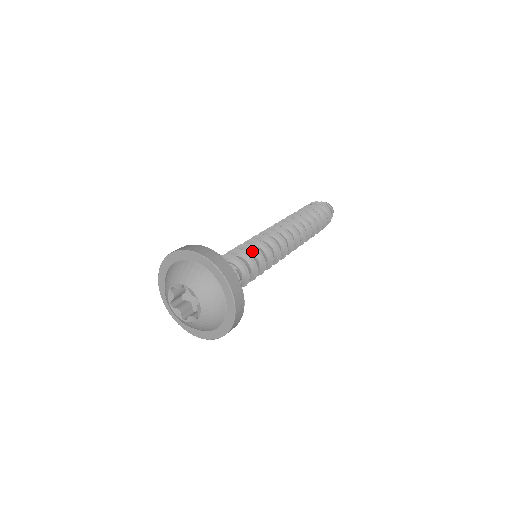
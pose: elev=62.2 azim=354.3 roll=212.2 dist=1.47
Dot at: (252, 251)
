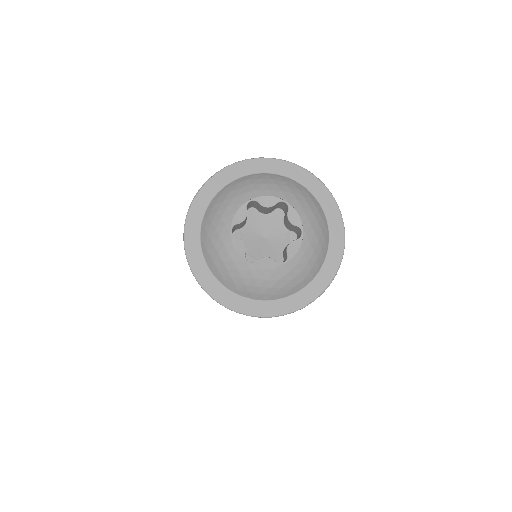
Dot at: occluded
